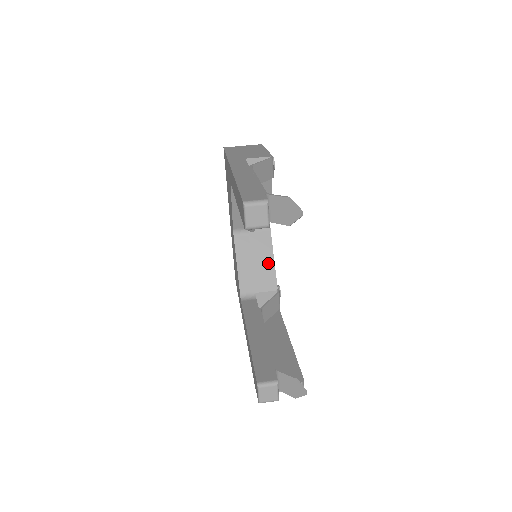
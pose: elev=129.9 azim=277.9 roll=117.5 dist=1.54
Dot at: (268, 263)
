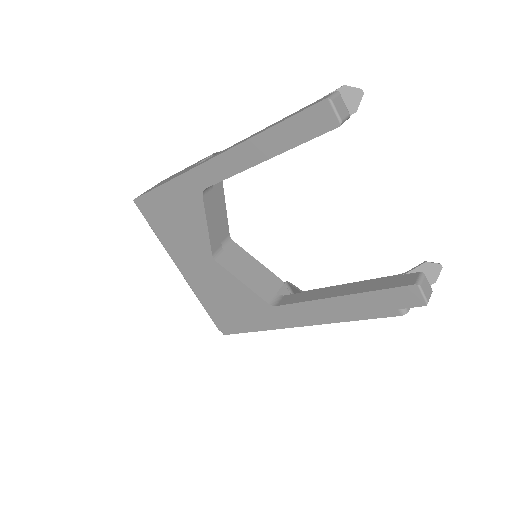
Dot at: (258, 267)
